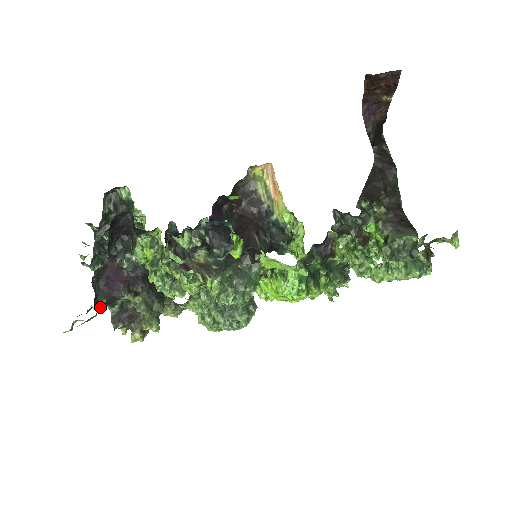
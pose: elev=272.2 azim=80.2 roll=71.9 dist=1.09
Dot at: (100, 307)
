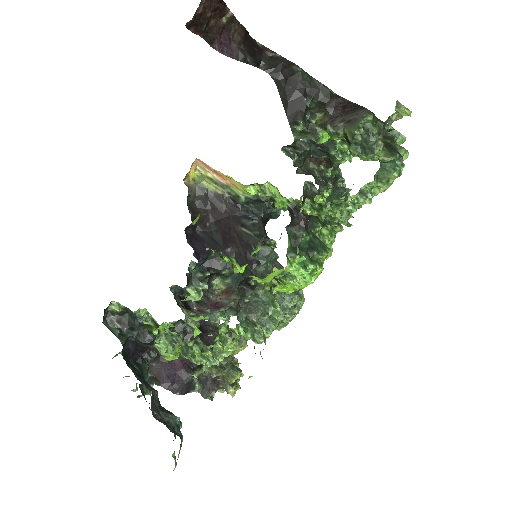
Dot at: (180, 426)
